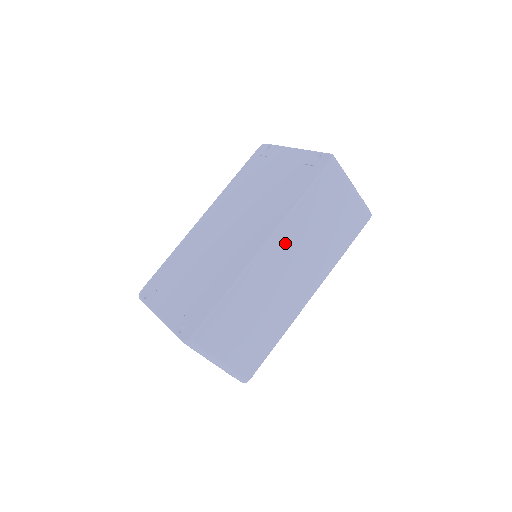
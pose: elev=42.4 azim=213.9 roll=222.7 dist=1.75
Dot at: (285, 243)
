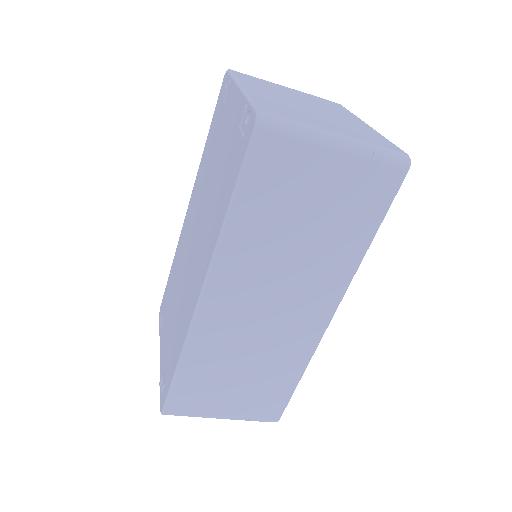
Dot at: (236, 279)
